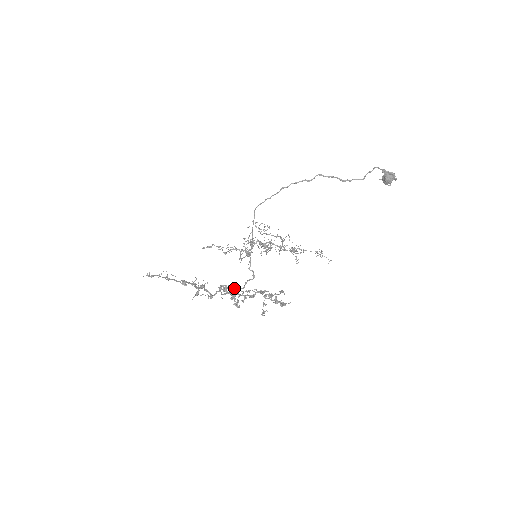
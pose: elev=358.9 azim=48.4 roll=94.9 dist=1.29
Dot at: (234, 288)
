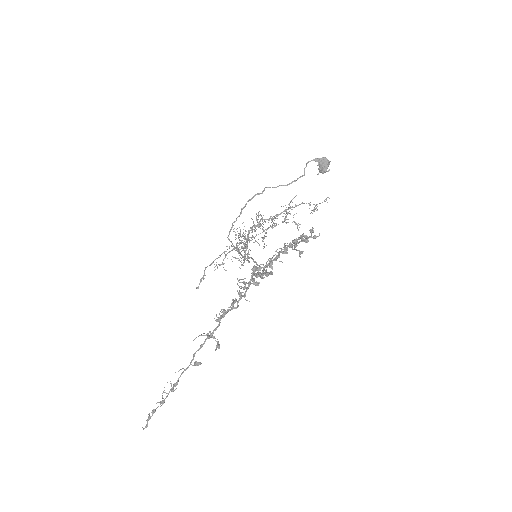
Dot at: (253, 271)
